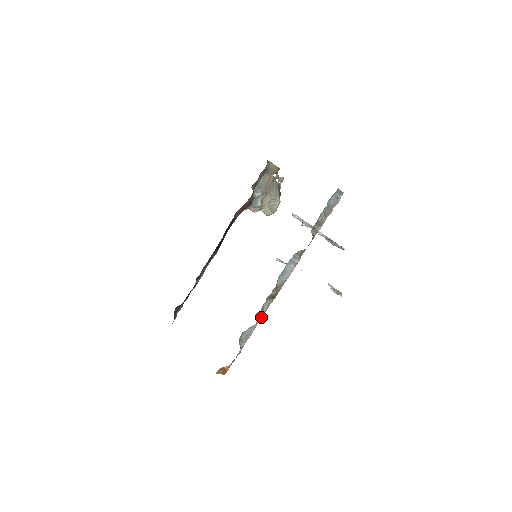
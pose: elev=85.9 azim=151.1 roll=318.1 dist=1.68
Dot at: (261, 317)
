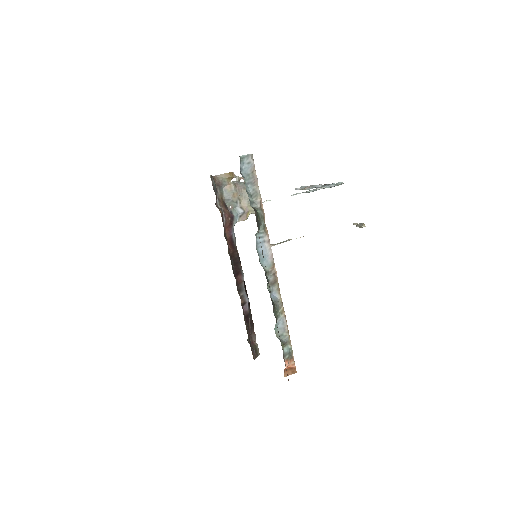
Dot at: (279, 305)
